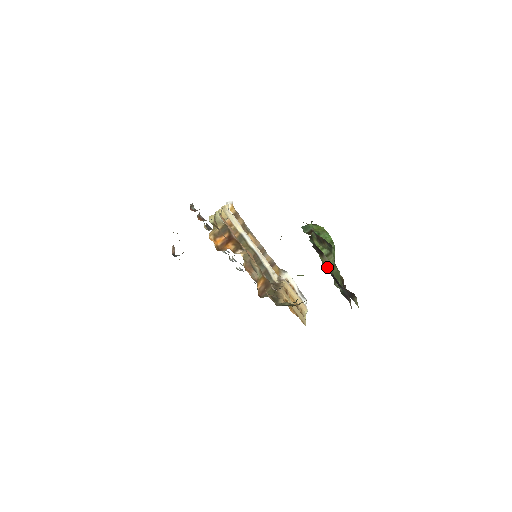
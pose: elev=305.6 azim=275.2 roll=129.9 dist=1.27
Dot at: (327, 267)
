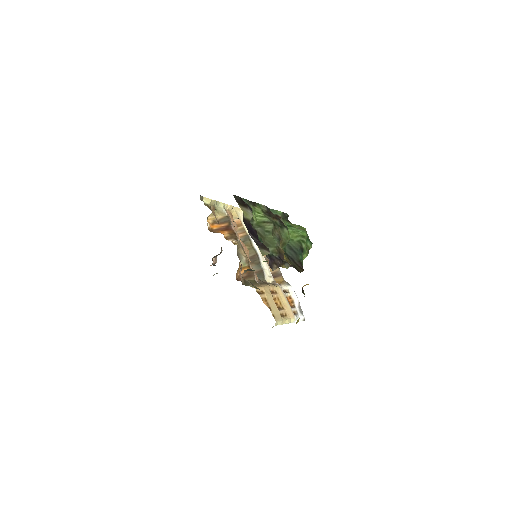
Dot at: (258, 228)
